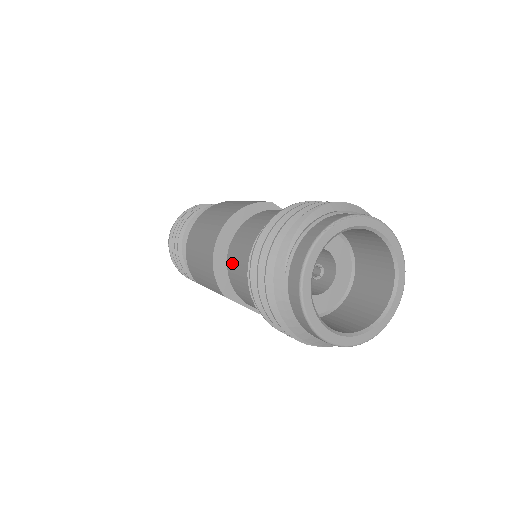
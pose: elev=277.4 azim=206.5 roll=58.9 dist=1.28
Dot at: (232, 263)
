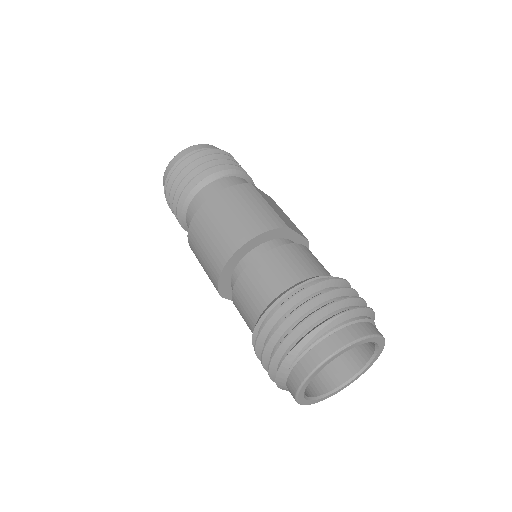
Dot at: (240, 292)
